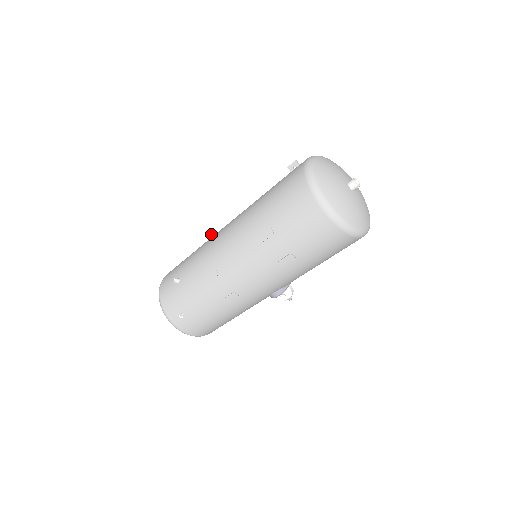
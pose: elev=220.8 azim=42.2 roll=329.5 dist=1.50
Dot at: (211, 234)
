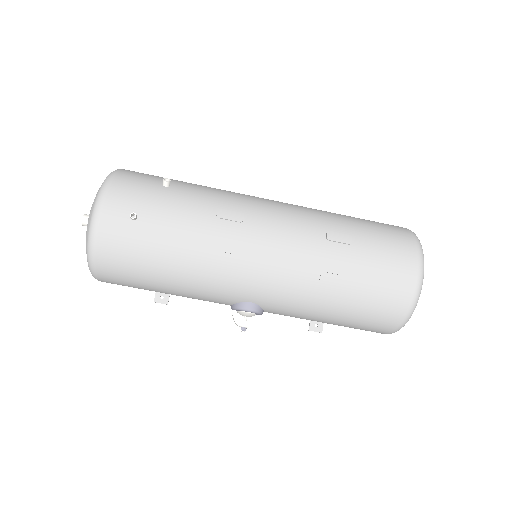
Dot at: occluded
